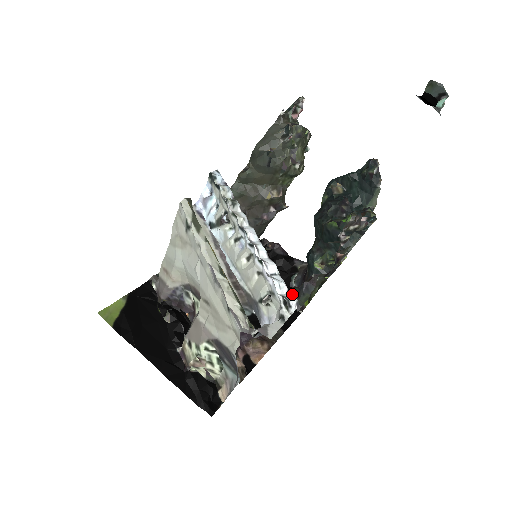
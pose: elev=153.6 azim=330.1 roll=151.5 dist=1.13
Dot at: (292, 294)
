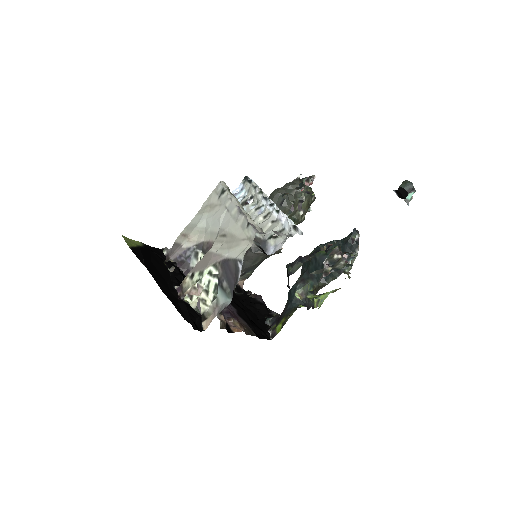
Dot at: (266, 327)
